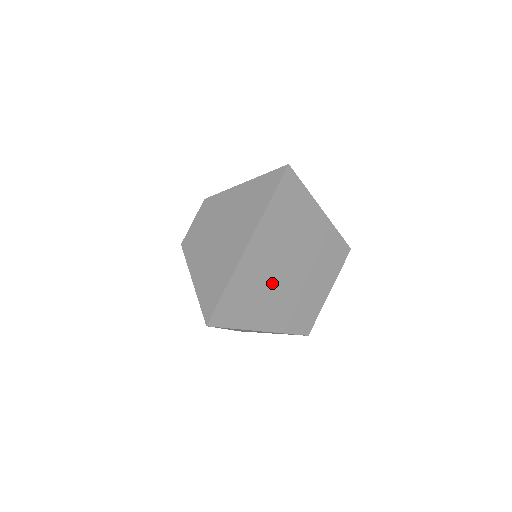
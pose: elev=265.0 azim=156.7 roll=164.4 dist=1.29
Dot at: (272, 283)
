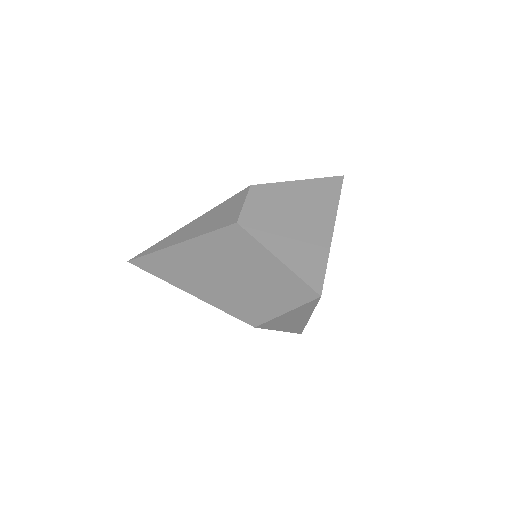
Dot at: occluded
